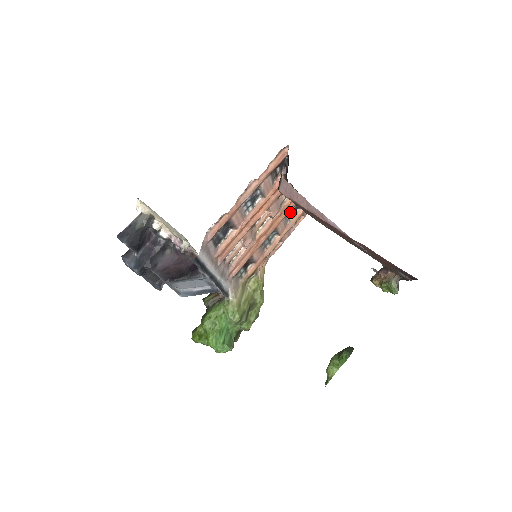
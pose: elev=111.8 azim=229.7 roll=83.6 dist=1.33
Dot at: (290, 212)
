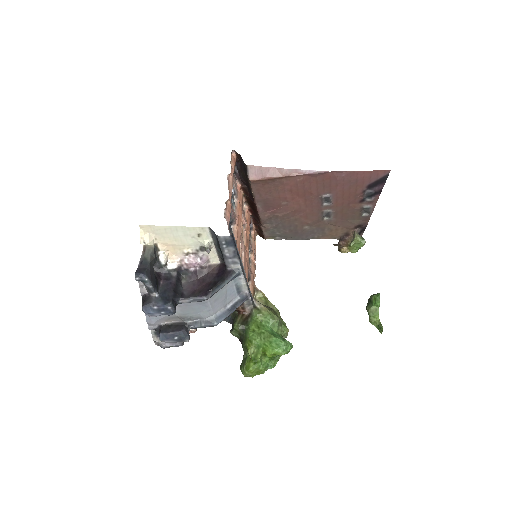
Dot at: occluded
